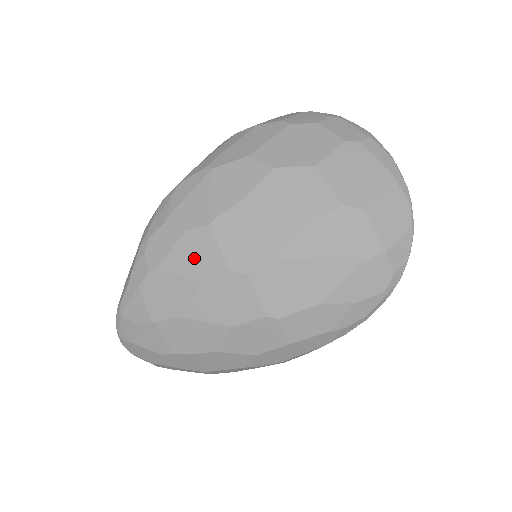
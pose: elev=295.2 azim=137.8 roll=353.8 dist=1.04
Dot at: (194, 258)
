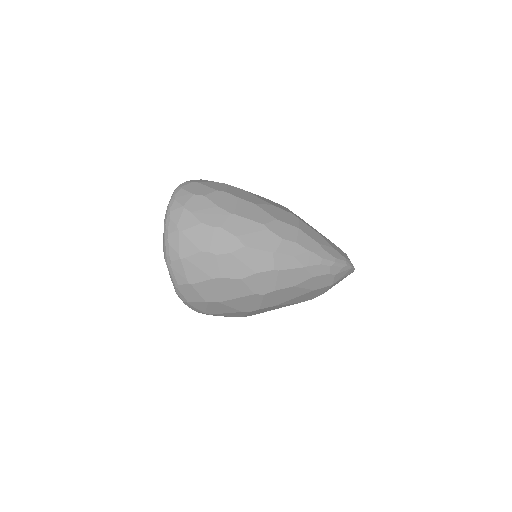
Dot at: occluded
